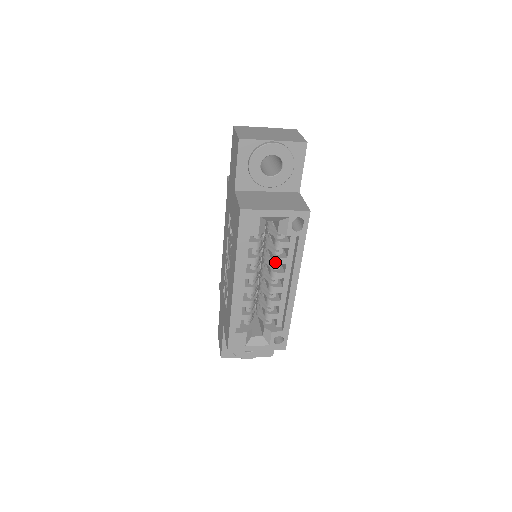
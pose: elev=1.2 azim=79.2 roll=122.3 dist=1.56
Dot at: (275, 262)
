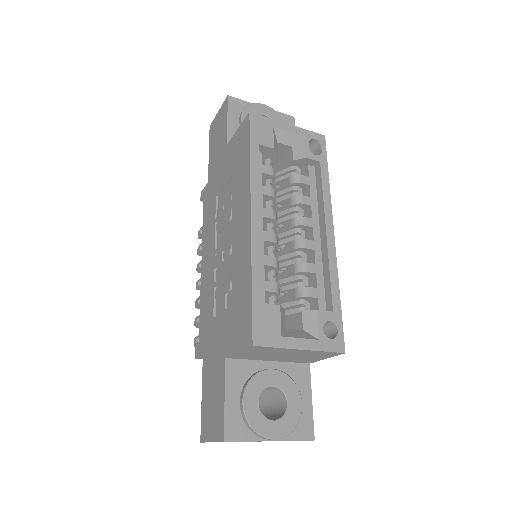
Dot at: (296, 203)
